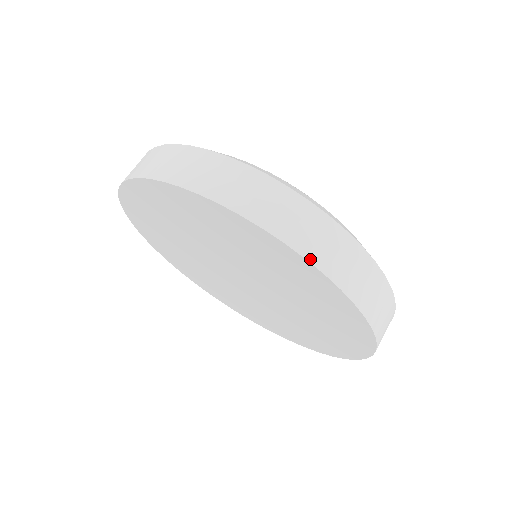
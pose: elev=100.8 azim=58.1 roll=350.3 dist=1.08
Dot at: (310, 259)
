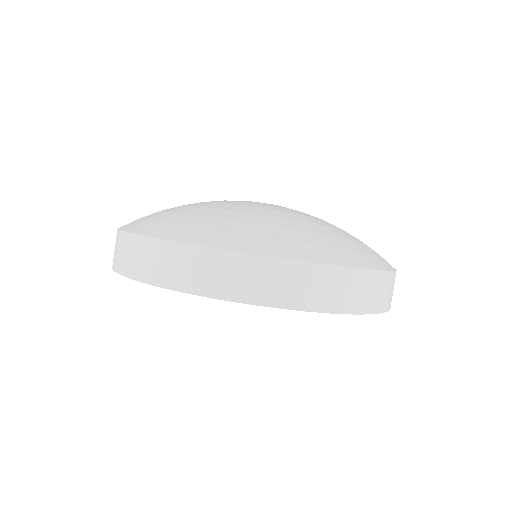
Dot at: (329, 311)
